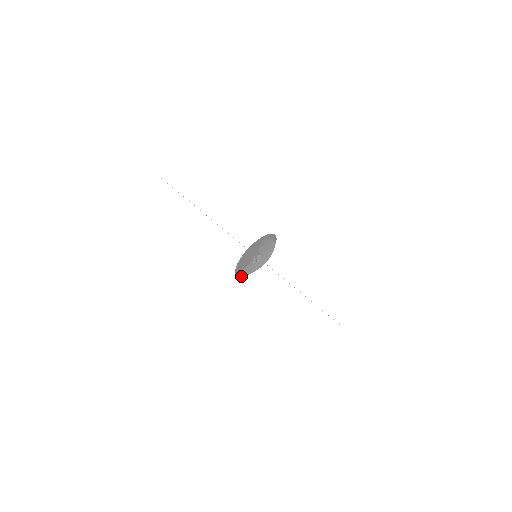
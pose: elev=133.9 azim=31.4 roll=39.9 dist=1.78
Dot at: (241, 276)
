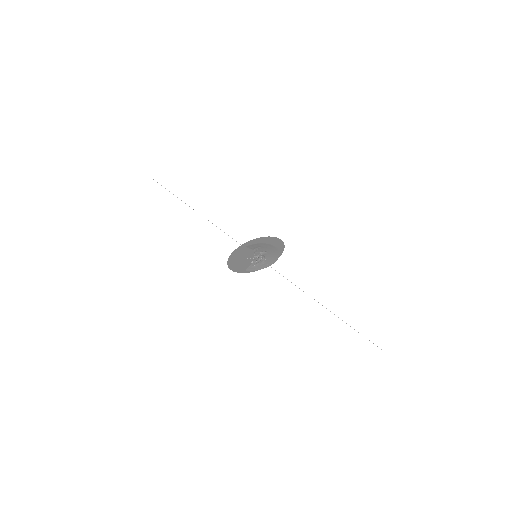
Dot at: (254, 270)
